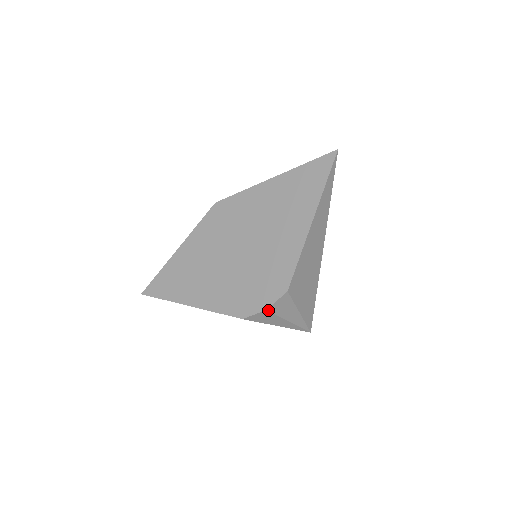
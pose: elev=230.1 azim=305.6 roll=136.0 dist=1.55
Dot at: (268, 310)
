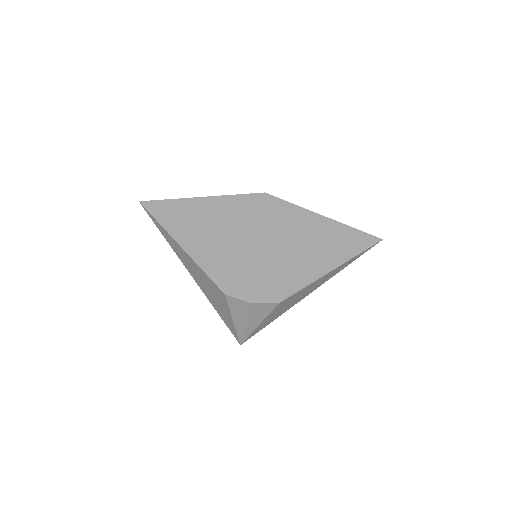
Dot at: (252, 304)
